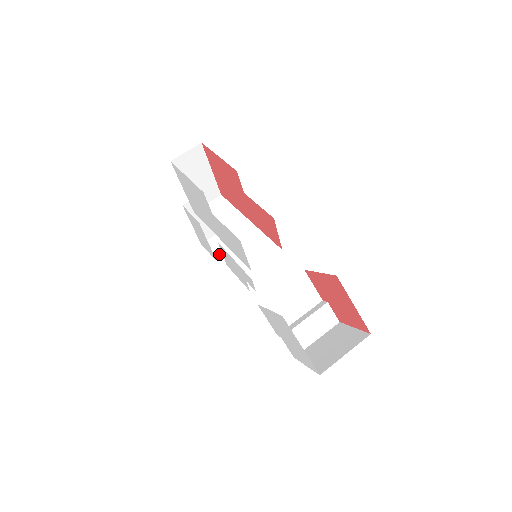
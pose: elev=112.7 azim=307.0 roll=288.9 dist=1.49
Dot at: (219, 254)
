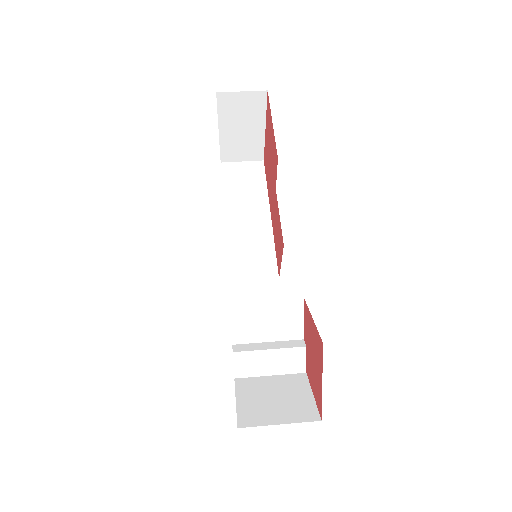
Dot at: occluded
